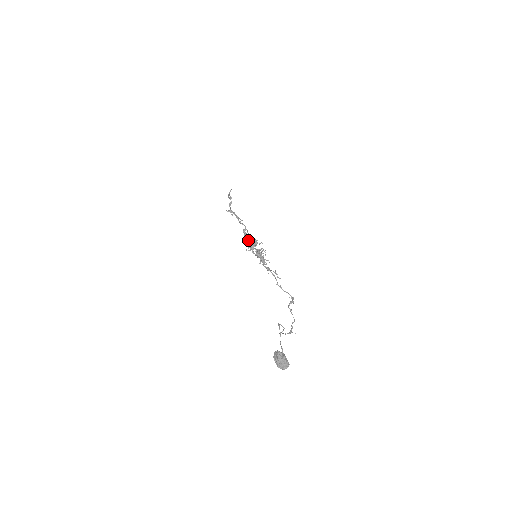
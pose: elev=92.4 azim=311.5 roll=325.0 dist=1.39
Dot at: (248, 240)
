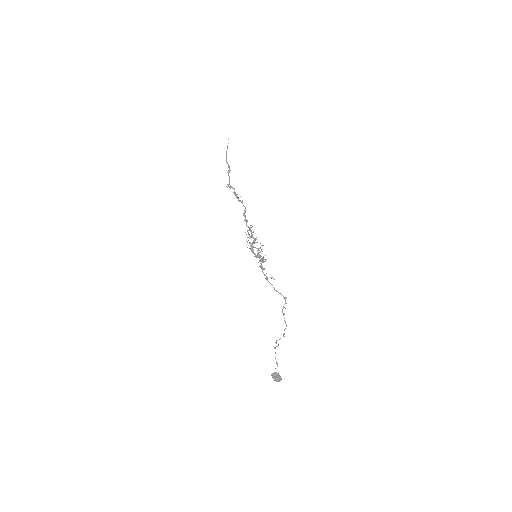
Dot at: (248, 232)
